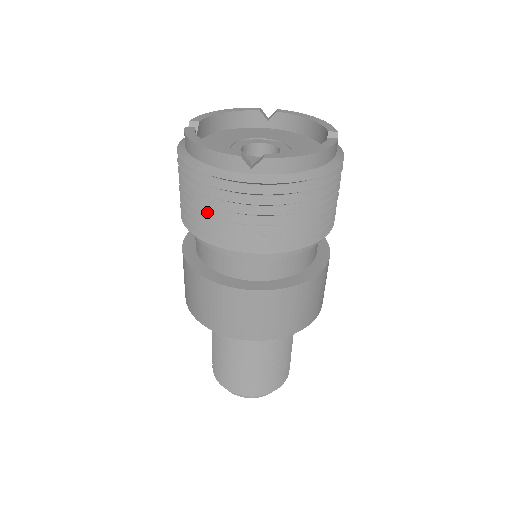
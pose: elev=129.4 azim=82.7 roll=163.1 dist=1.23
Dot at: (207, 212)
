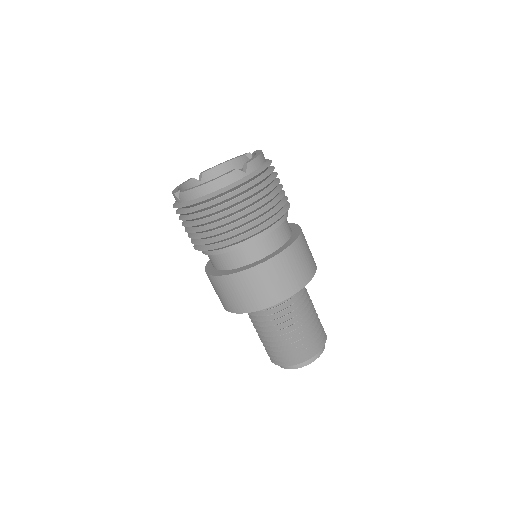
Dot at: (236, 218)
